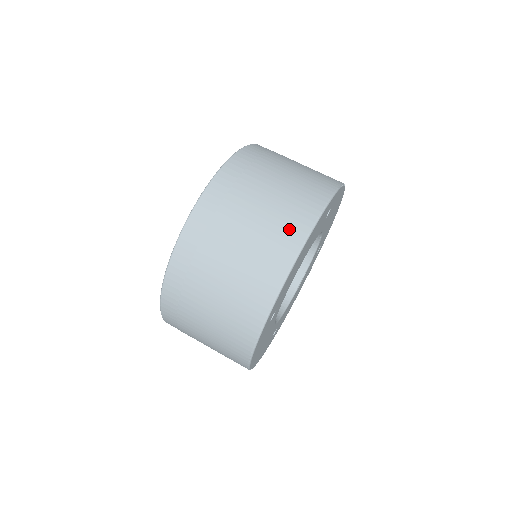
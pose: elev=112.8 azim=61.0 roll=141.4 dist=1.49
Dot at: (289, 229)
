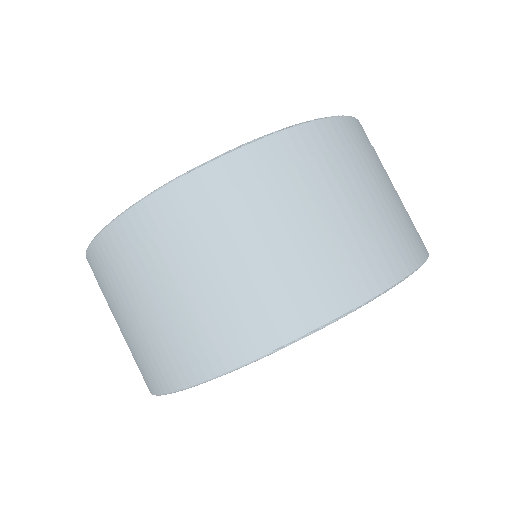
Dot at: (155, 366)
